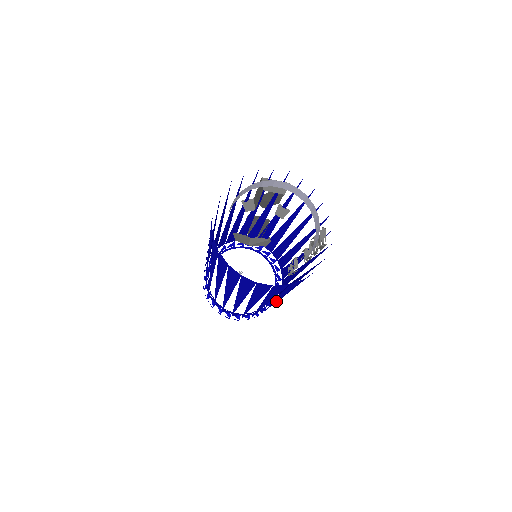
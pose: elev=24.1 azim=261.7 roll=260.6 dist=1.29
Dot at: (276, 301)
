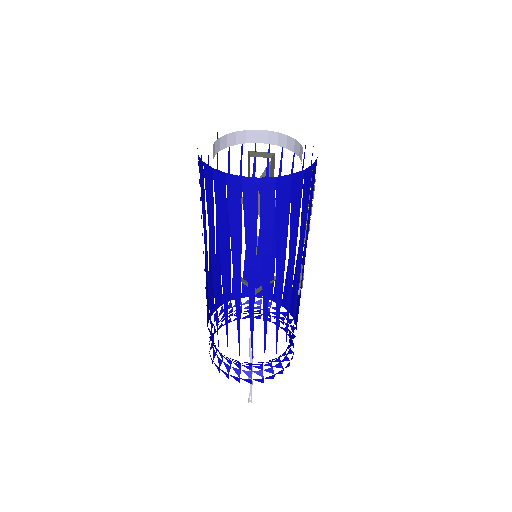
Dot at: (281, 289)
